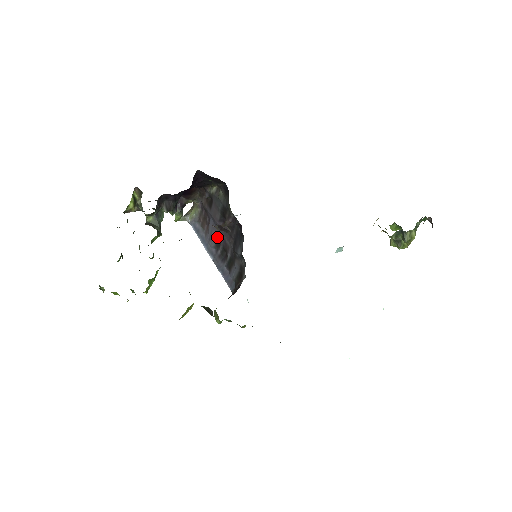
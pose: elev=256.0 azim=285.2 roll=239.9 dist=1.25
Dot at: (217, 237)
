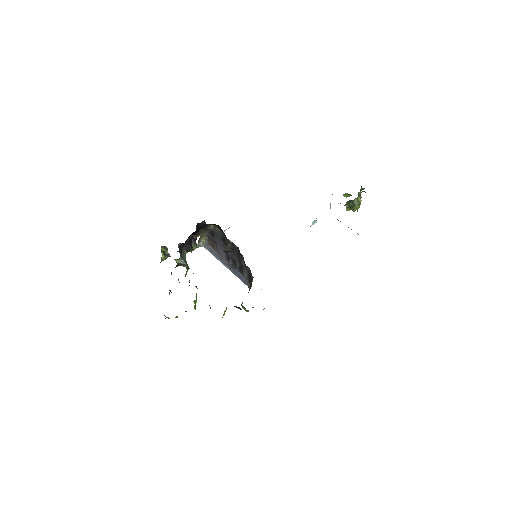
Dot at: (226, 254)
